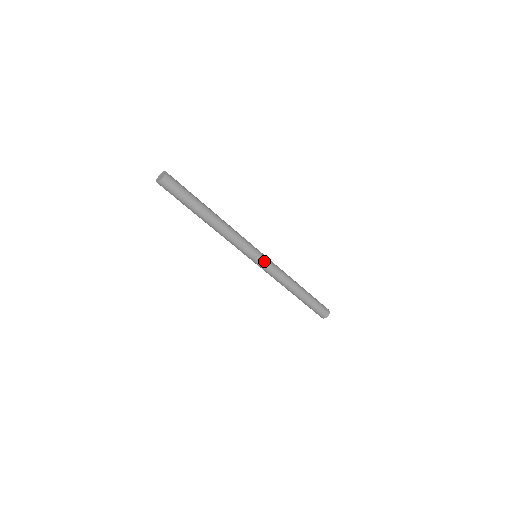
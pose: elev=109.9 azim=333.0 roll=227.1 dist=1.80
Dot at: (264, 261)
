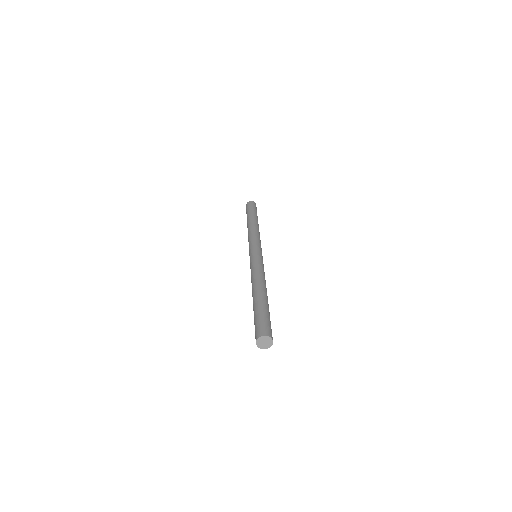
Dot at: occluded
